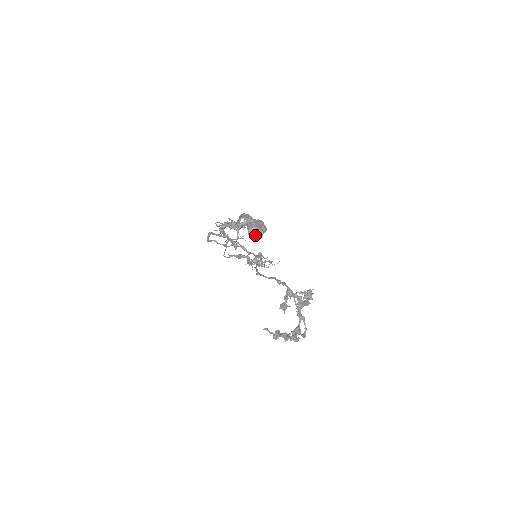
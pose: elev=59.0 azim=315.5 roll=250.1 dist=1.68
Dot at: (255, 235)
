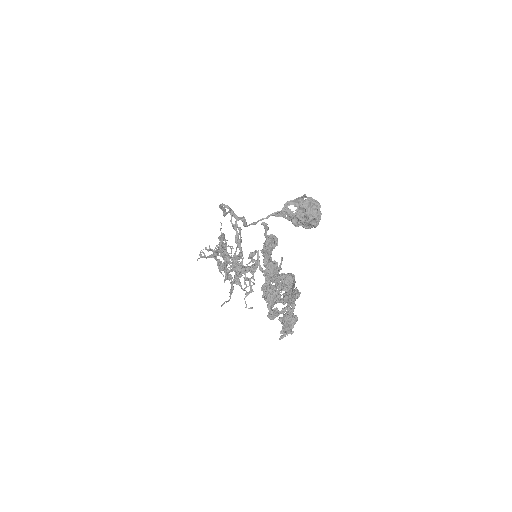
Dot at: (306, 212)
